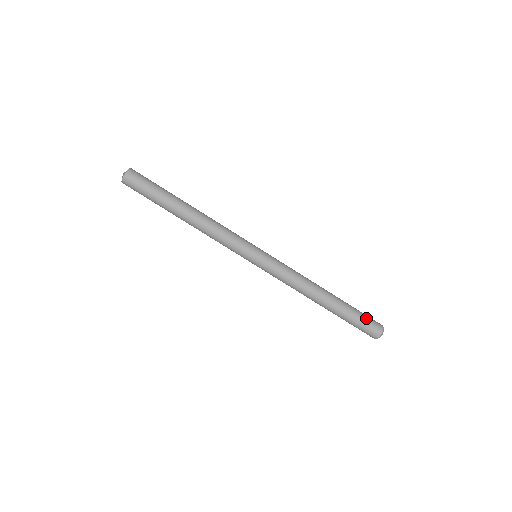
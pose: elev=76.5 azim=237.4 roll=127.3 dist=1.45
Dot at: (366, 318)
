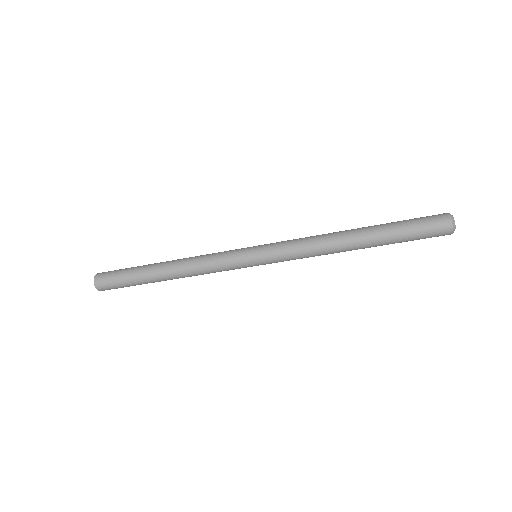
Dot at: (421, 234)
